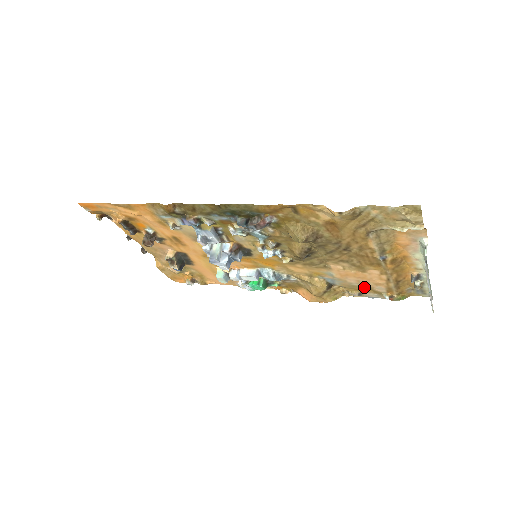
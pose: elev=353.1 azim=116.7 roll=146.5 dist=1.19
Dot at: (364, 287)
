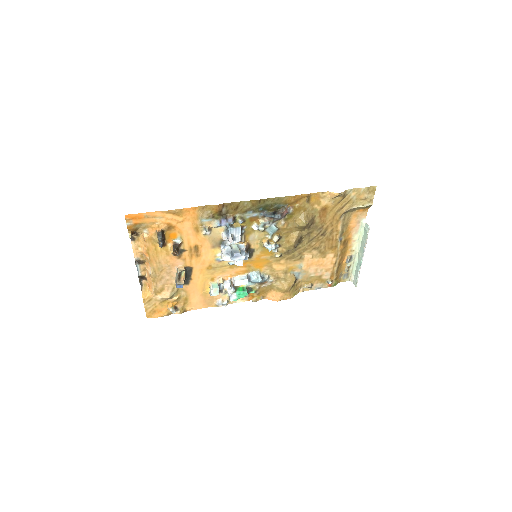
Dot at: (316, 277)
